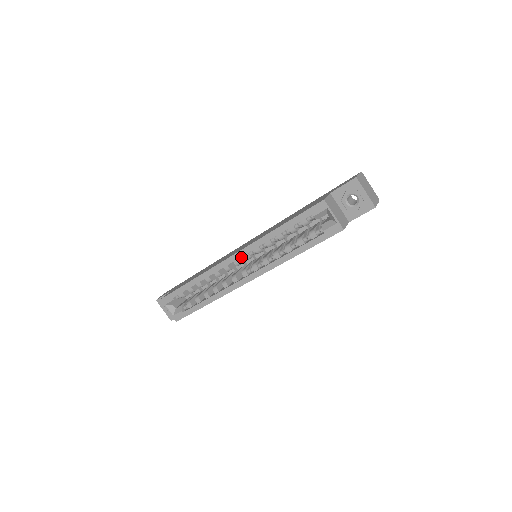
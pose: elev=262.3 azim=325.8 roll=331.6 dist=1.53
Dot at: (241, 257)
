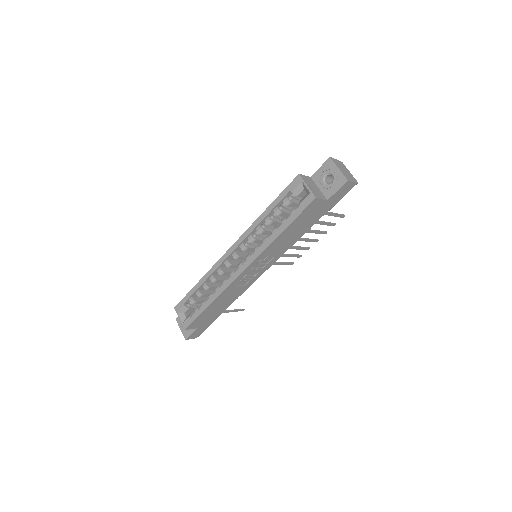
Dot at: (240, 252)
